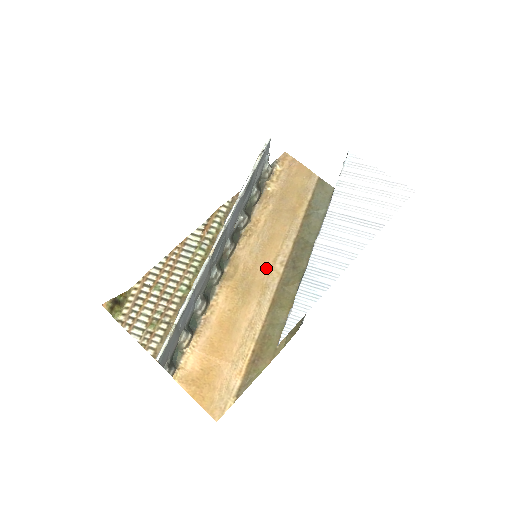
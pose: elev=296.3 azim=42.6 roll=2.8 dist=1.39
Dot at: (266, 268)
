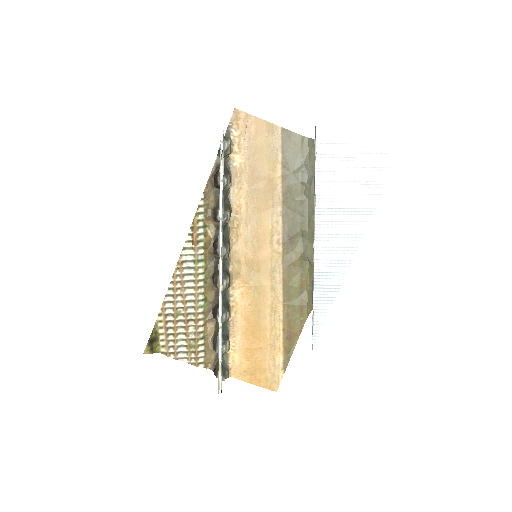
Dot at: (266, 253)
